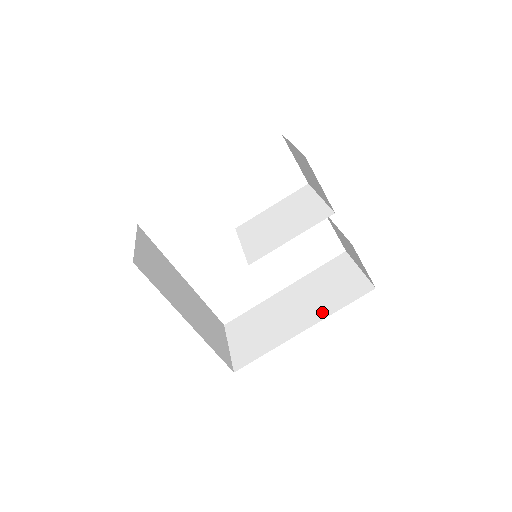
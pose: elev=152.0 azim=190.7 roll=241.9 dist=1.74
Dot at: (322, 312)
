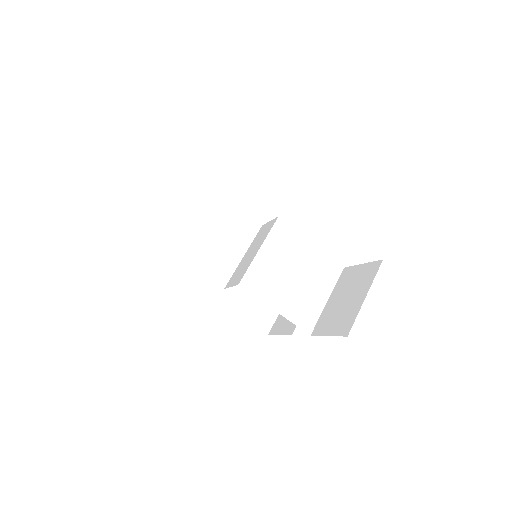
Dot at: (233, 301)
